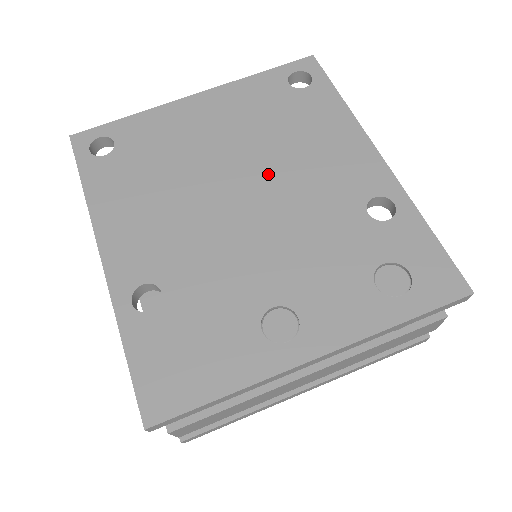
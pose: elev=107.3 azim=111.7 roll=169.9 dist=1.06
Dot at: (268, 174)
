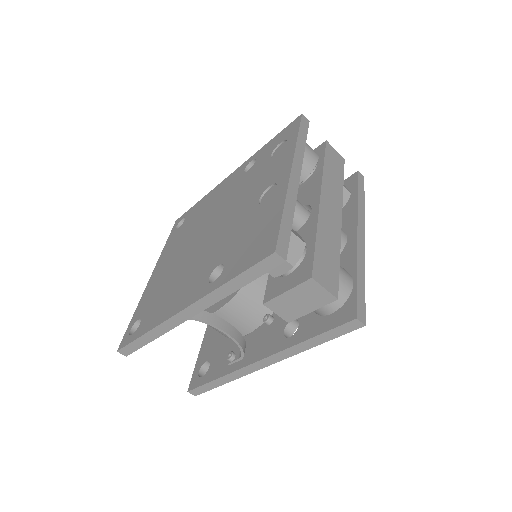
Dot at: (205, 225)
